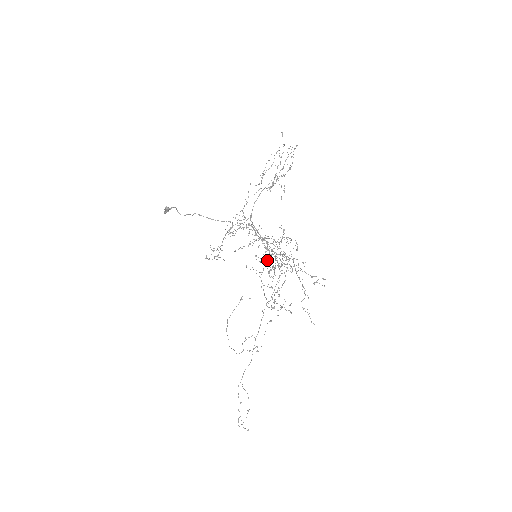
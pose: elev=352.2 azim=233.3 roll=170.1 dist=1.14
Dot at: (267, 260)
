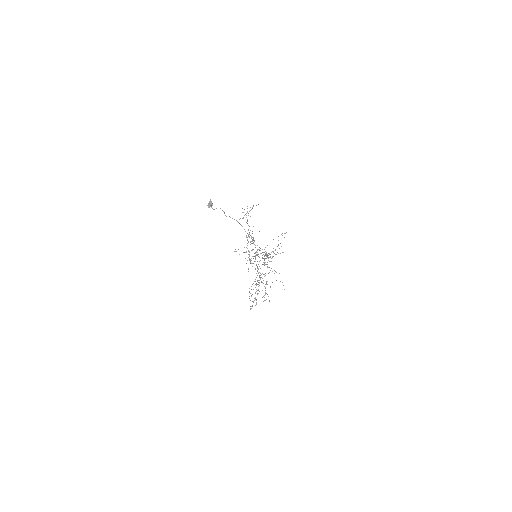
Dot at: occluded
